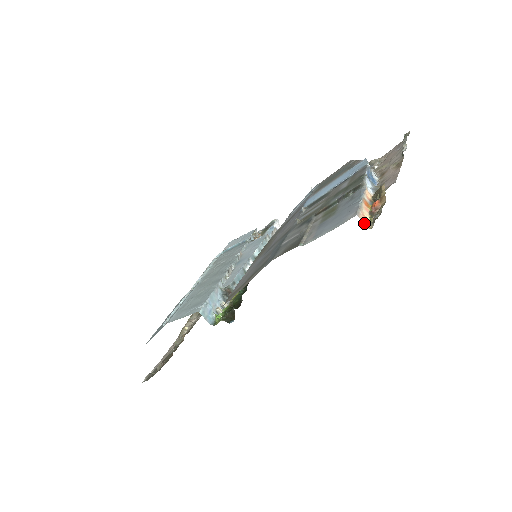
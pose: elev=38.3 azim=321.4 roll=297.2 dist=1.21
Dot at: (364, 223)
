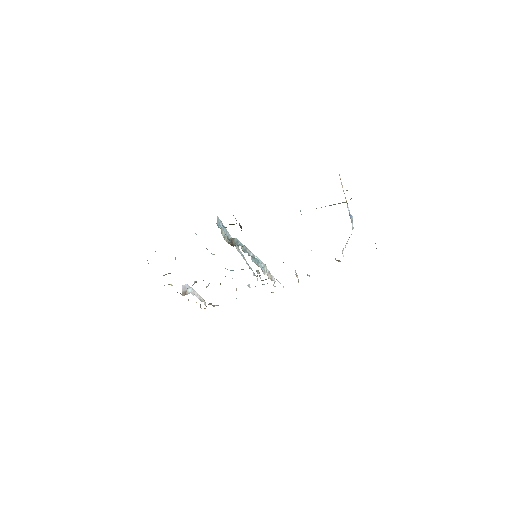
Dot at: occluded
